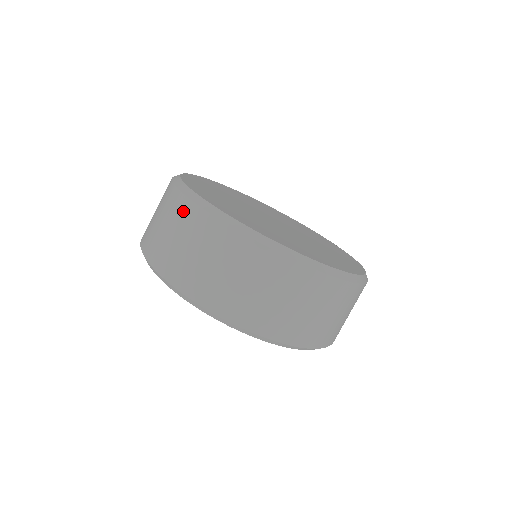
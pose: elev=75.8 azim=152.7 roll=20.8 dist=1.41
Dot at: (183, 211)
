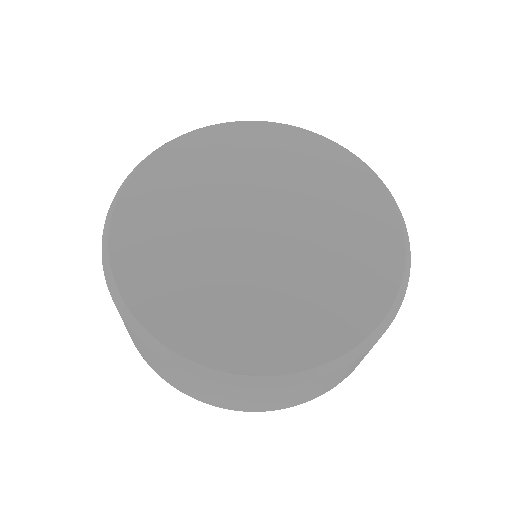
Dot at: occluded
